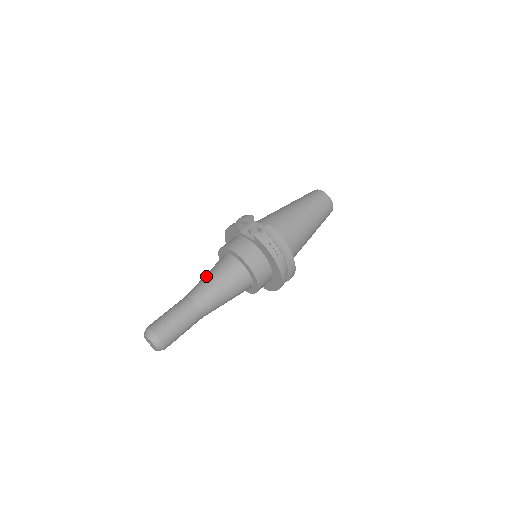
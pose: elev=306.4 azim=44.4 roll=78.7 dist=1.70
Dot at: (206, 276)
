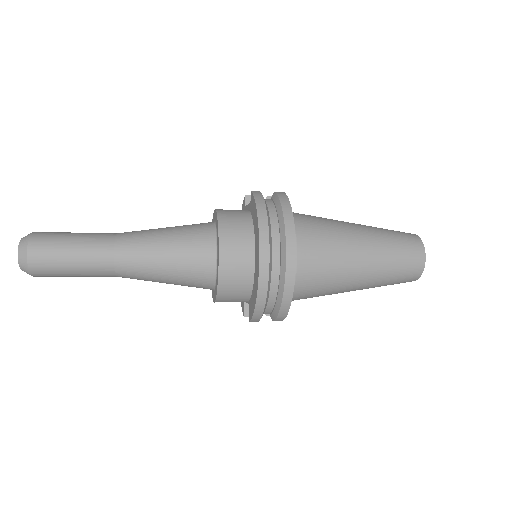
Dot at: occluded
